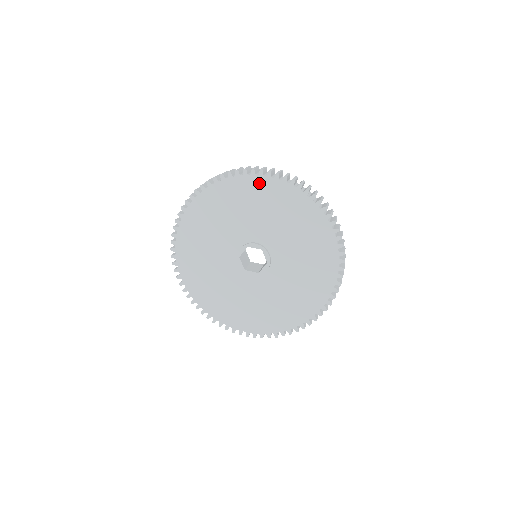
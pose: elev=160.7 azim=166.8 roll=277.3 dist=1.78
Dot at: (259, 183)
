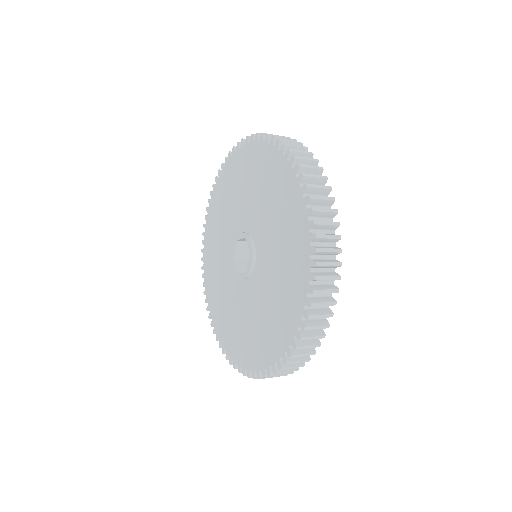
Dot at: (238, 159)
